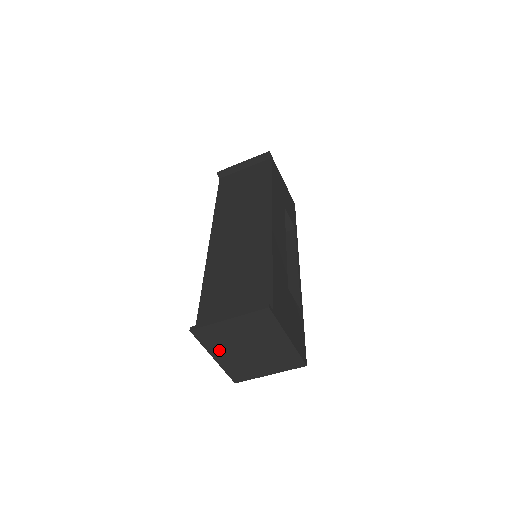
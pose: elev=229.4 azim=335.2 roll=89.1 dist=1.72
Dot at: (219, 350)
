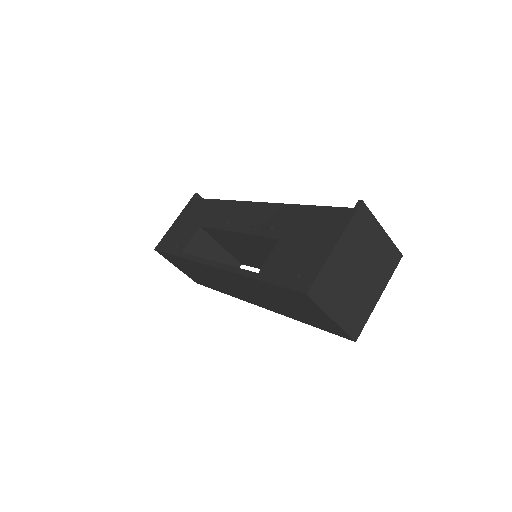
Dot at: (348, 244)
